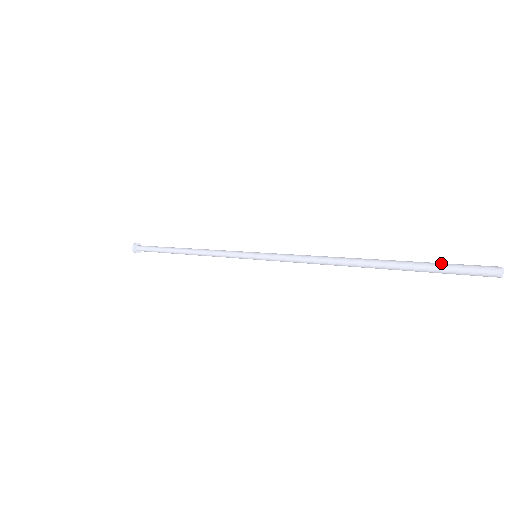
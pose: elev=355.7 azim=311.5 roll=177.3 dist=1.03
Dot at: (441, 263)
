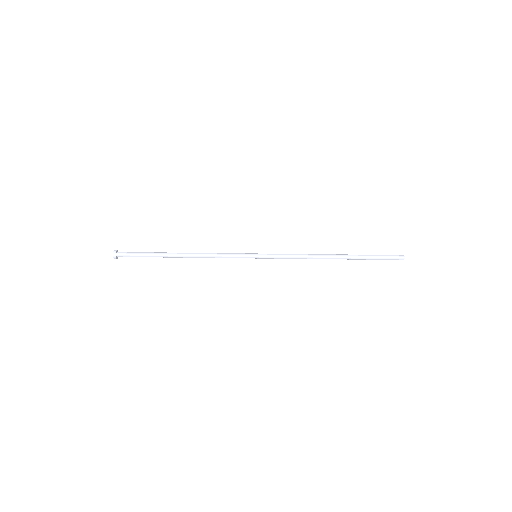
Dot at: (377, 255)
